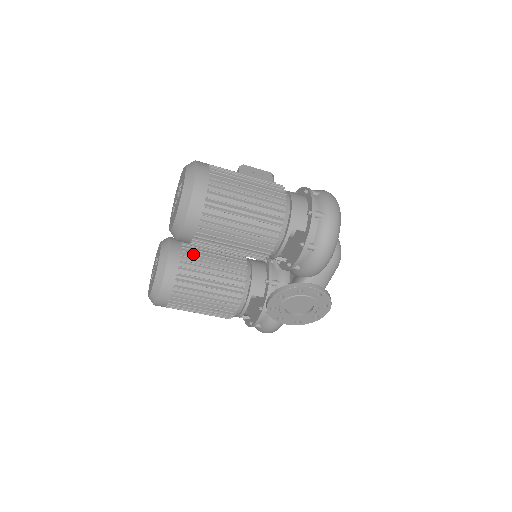
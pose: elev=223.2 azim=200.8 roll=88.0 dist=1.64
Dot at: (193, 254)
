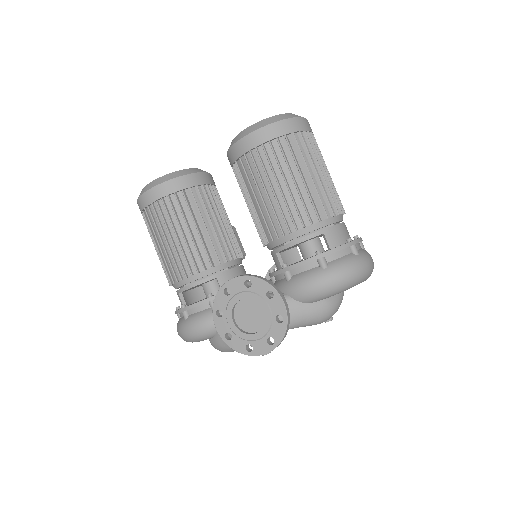
Dot at: (215, 198)
